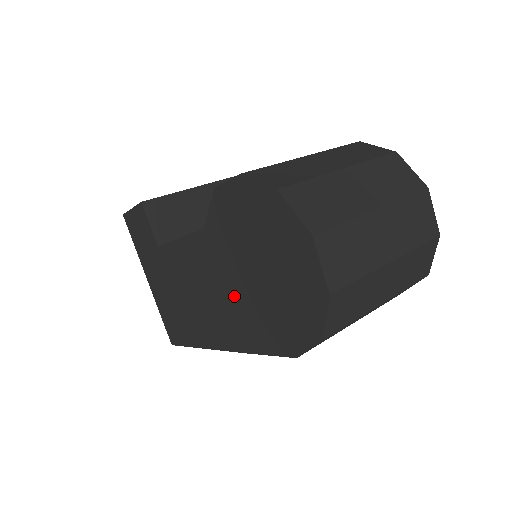
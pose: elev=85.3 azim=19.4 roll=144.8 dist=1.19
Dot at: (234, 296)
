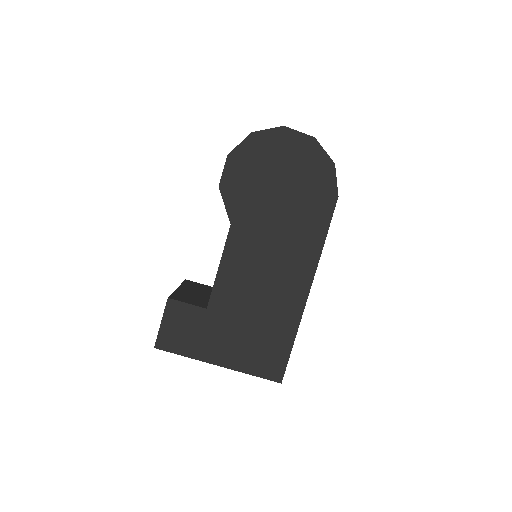
Dot at: (283, 230)
